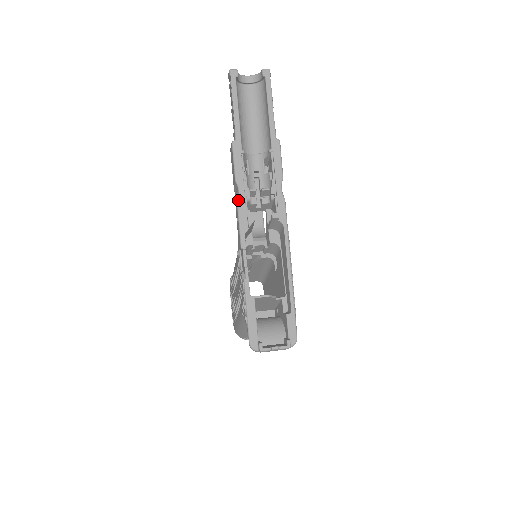
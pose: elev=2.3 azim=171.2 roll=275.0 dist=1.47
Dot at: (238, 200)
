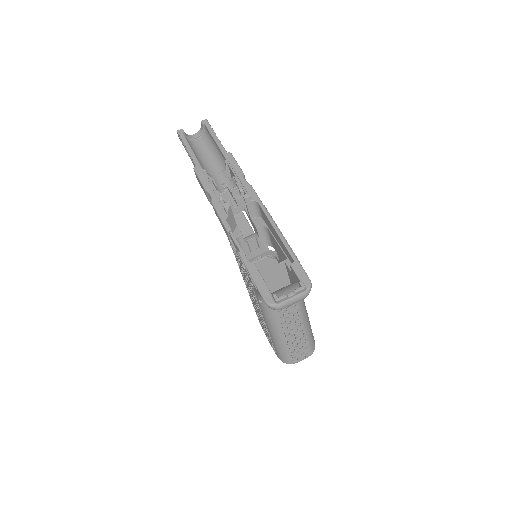
Dot at: (211, 200)
